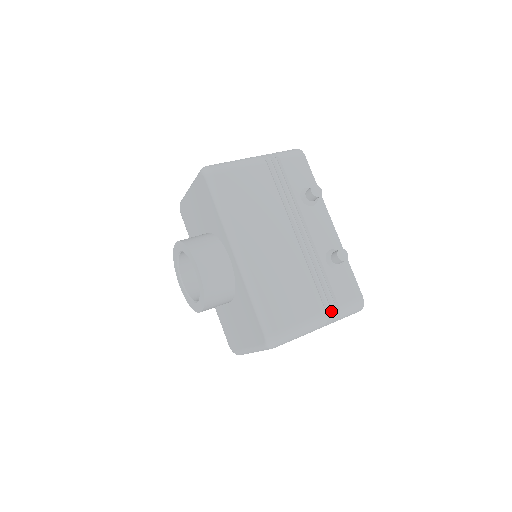
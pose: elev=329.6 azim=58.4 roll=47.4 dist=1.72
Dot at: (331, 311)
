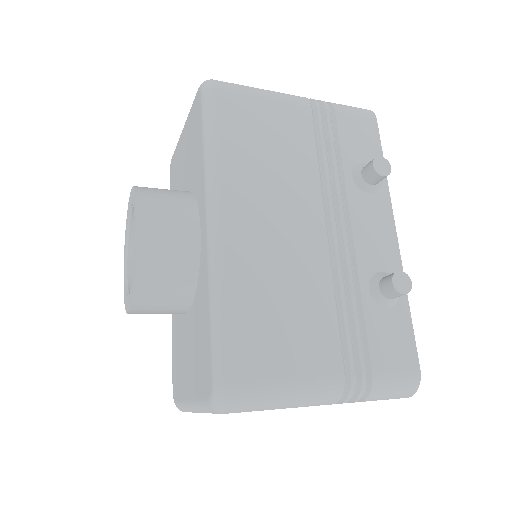
Dot at: (355, 378)
